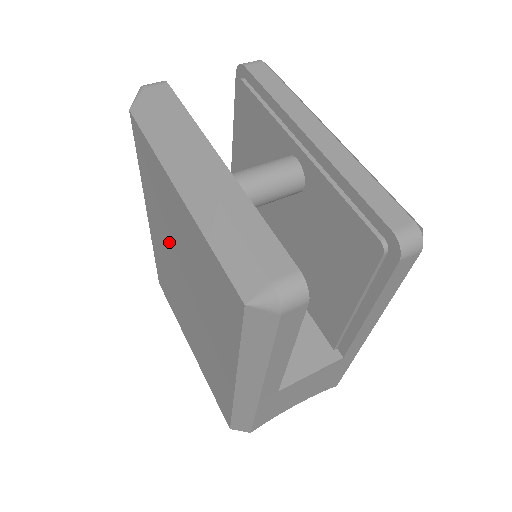
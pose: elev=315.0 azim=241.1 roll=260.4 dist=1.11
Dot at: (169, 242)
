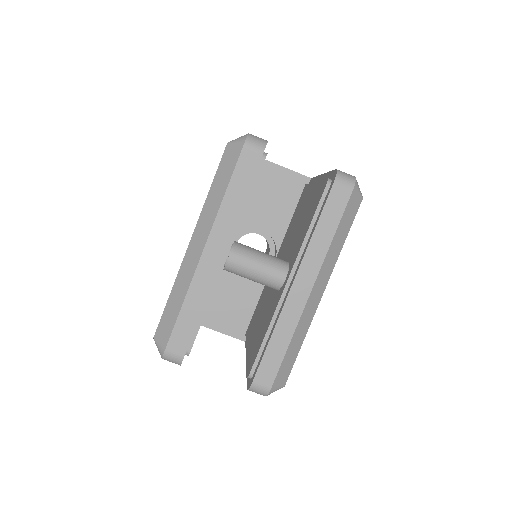
Dot at: occluded
